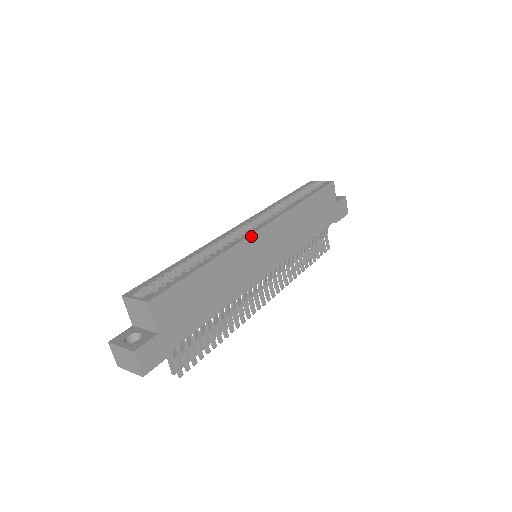
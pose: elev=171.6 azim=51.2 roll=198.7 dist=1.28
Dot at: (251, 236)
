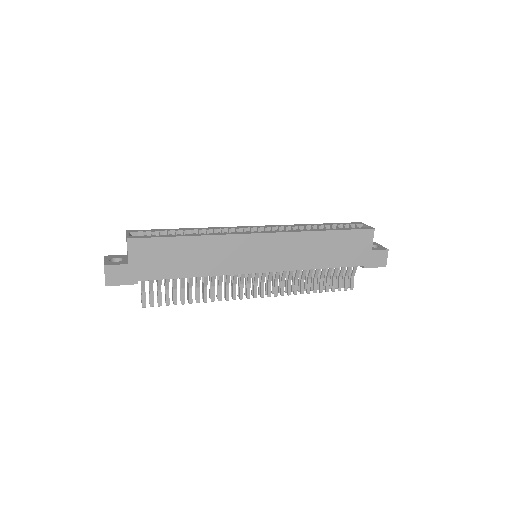
Dot at: (246, 235)
